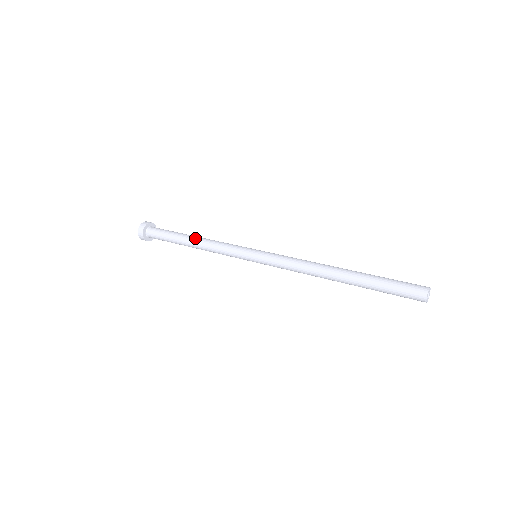
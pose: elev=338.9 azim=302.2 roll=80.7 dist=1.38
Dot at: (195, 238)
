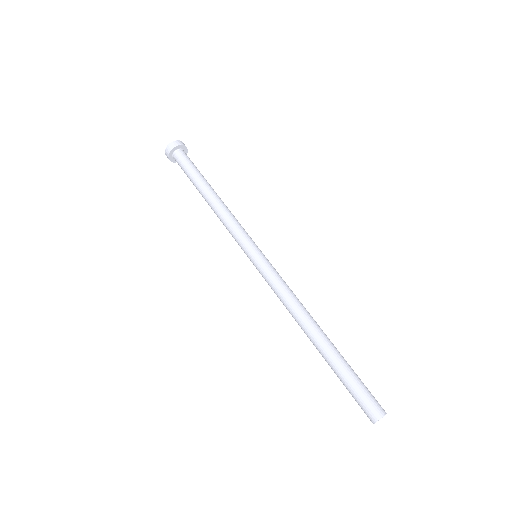
Dot at: (212, 195)
